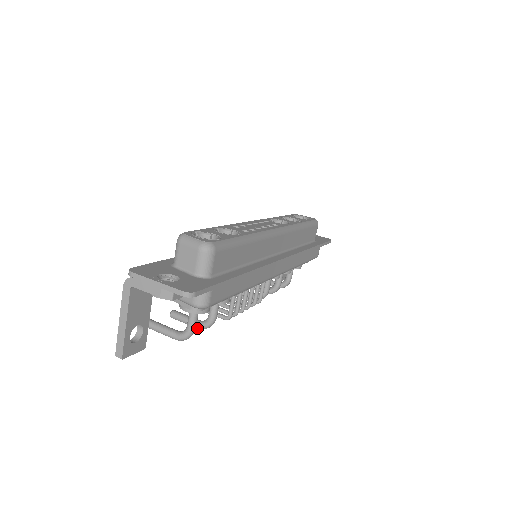
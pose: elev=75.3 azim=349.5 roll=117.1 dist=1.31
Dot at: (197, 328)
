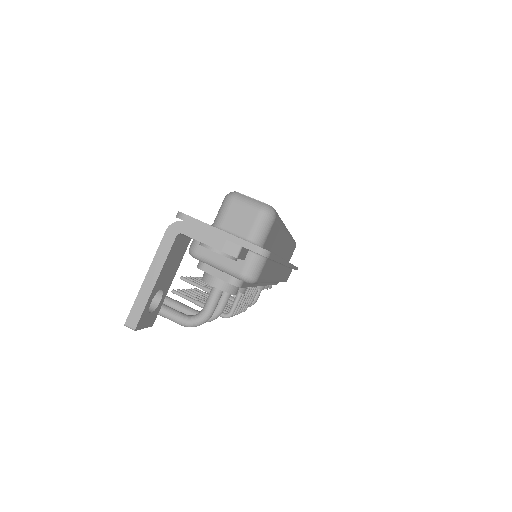
Dot at: occluded
